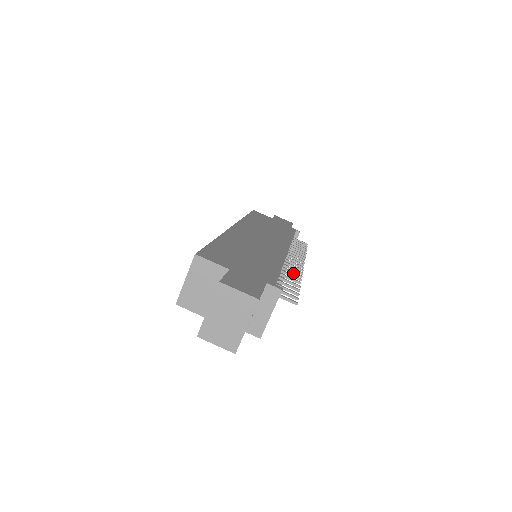
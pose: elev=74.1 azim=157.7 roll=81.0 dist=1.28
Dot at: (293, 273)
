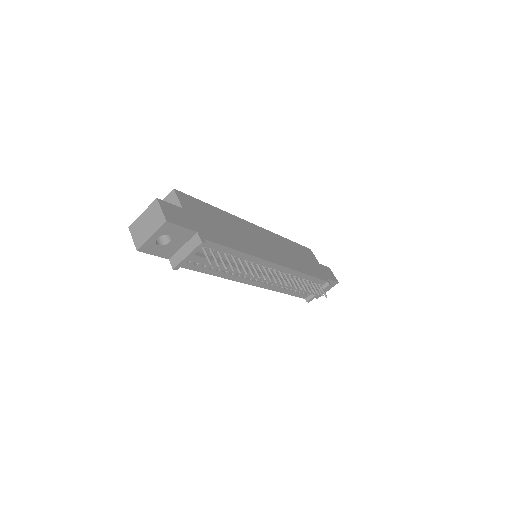
Dot at: (256, 271)
